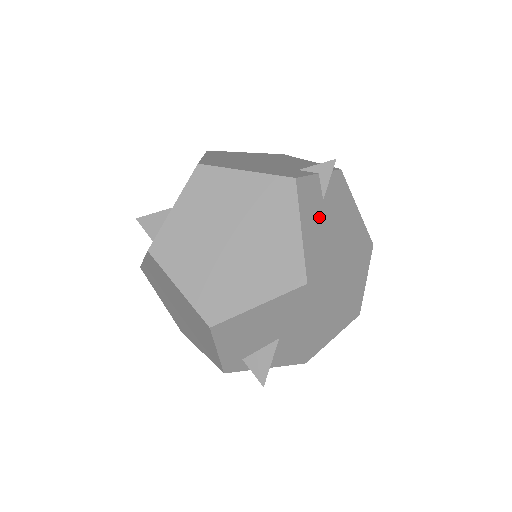
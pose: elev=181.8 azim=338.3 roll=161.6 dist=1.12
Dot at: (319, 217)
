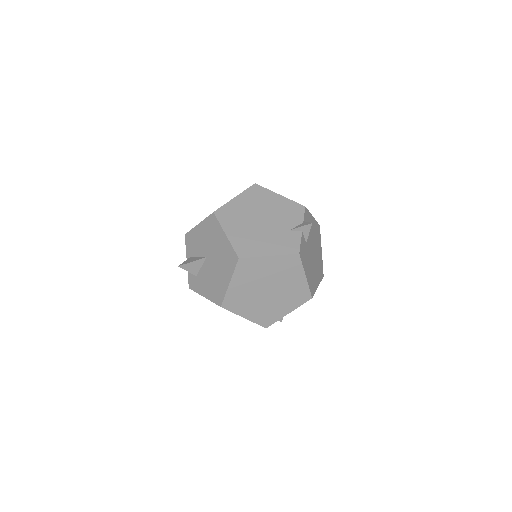
Dot at: (307, 256)
